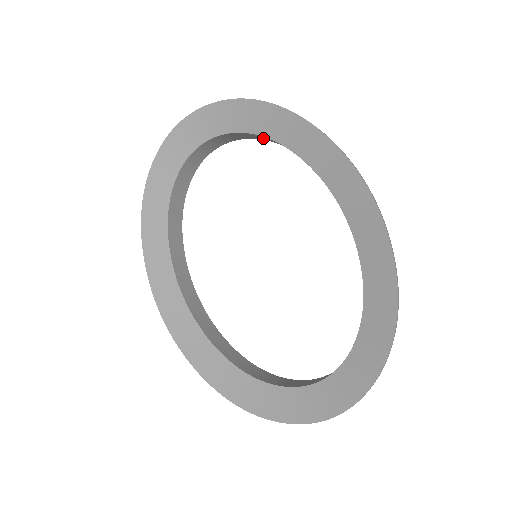
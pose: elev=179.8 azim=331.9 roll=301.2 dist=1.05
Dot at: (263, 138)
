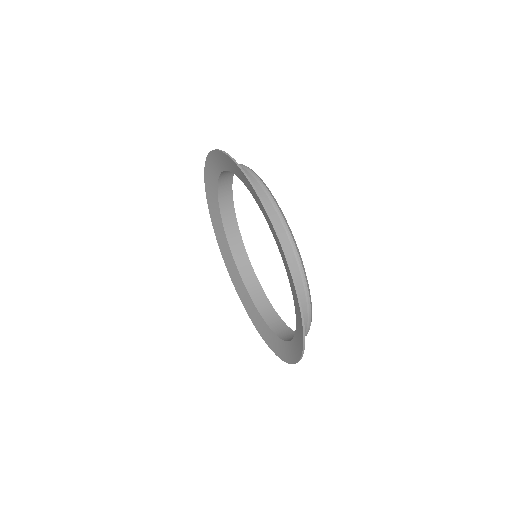
Dot at: (251, 177)
